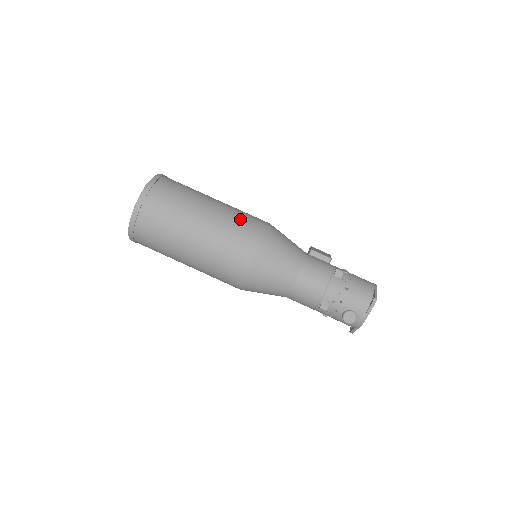
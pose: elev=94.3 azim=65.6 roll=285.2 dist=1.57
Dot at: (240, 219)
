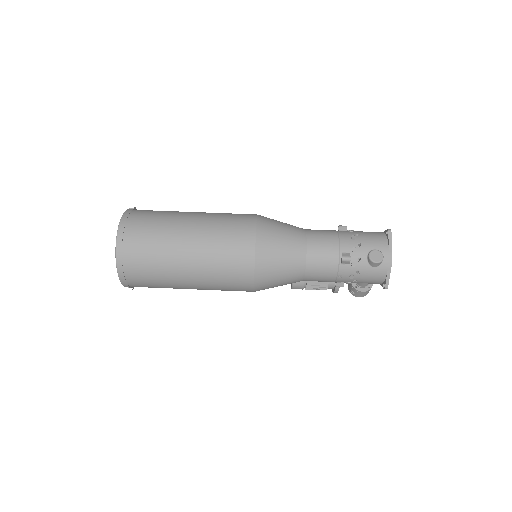
Dot at: (228, 213)
